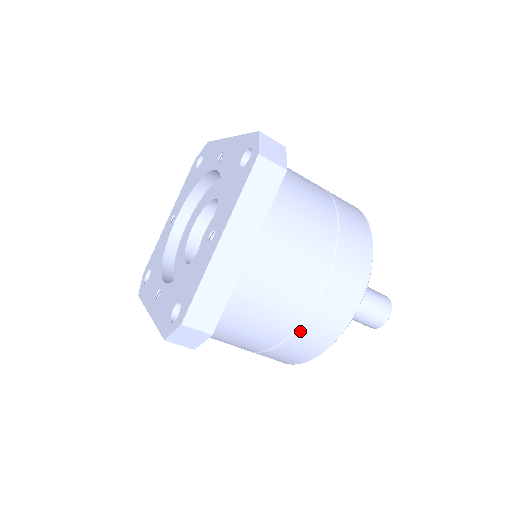
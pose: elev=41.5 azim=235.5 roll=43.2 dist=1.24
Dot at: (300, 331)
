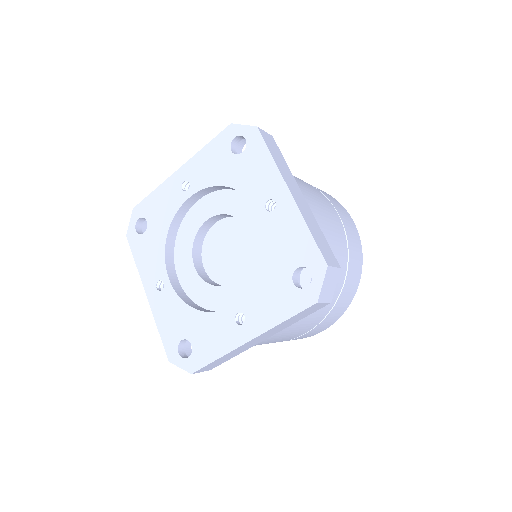
Dot at: occluded
